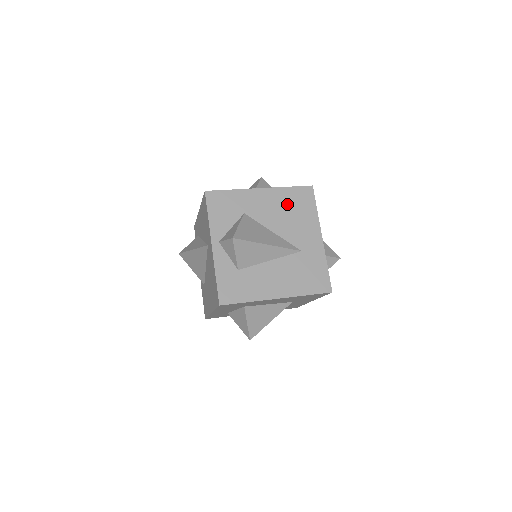
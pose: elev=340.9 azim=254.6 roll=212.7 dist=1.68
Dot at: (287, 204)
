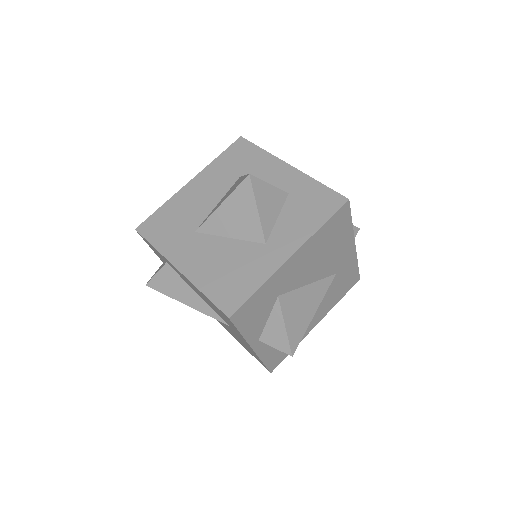
Dot at: (322, 246)
